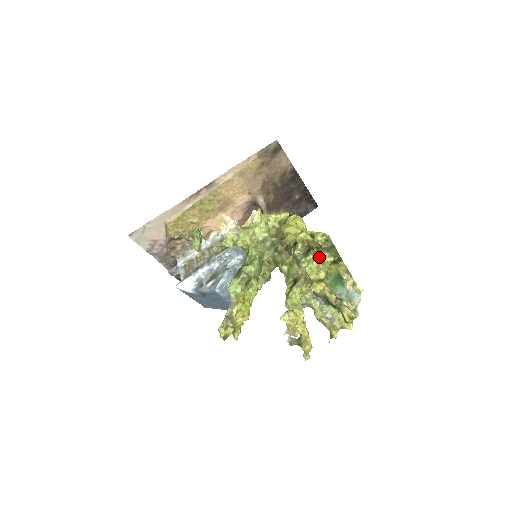
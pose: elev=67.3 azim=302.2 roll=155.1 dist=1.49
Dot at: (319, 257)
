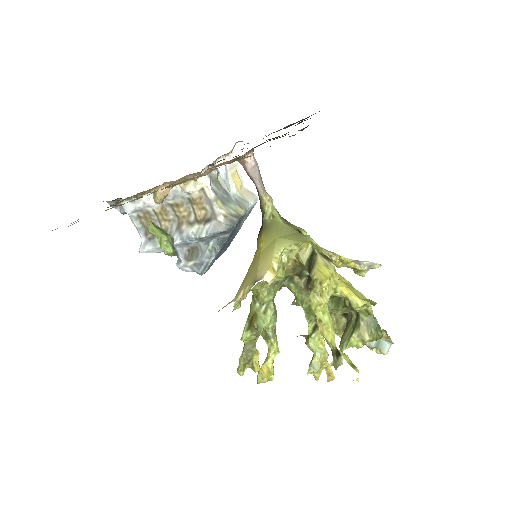
Dot at: (359, 343)
